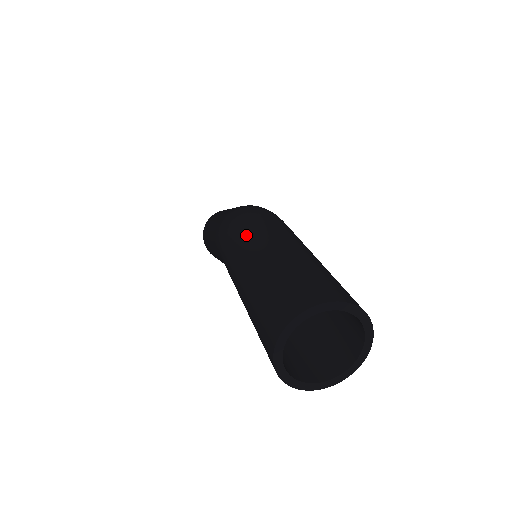
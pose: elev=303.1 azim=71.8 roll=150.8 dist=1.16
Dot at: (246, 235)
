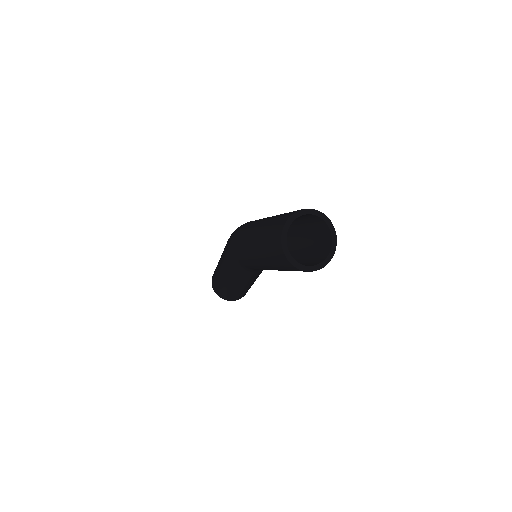
Dot at: (248, 225)
